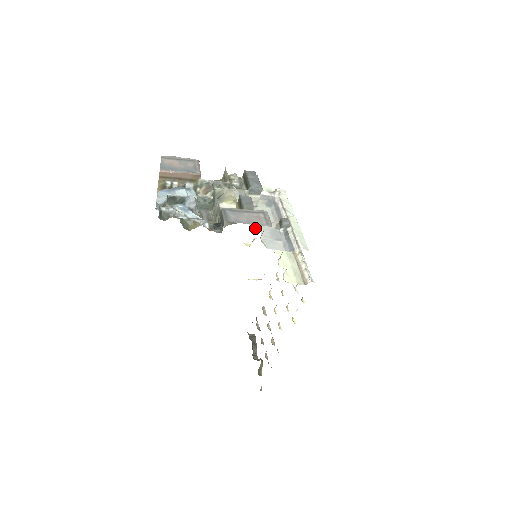
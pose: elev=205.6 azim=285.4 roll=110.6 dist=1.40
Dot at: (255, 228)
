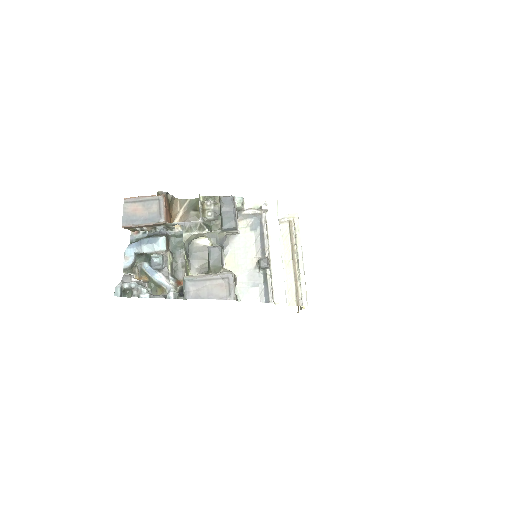
Dot at: occluded
